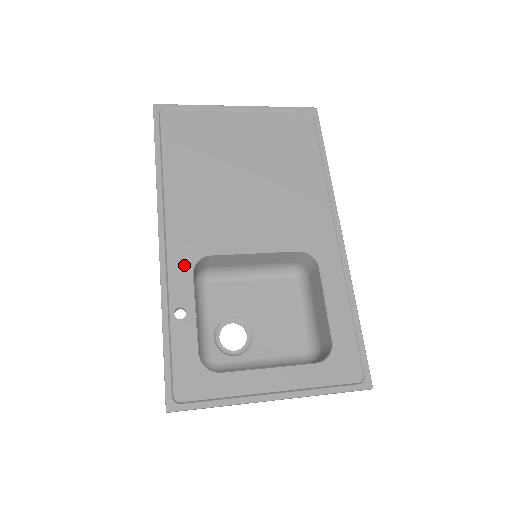
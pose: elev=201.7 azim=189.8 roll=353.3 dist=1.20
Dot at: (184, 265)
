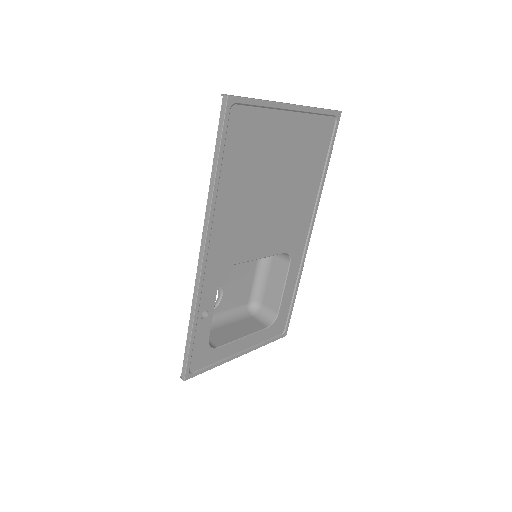
Dot at: (215, 277)
